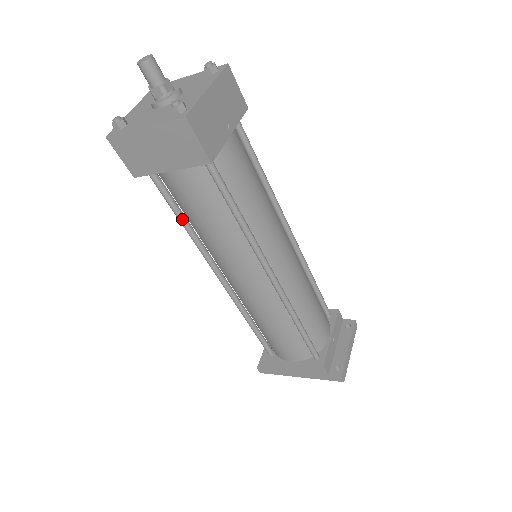
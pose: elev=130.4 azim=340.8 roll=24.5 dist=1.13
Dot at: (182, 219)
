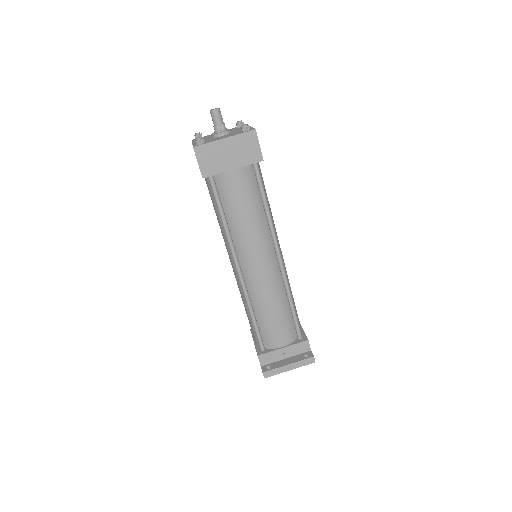
Dot at: occluded
